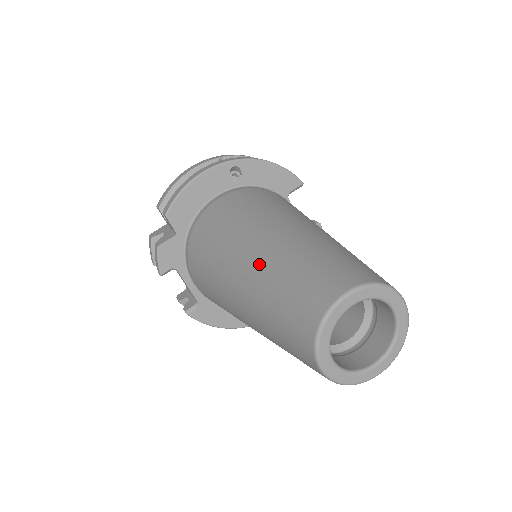
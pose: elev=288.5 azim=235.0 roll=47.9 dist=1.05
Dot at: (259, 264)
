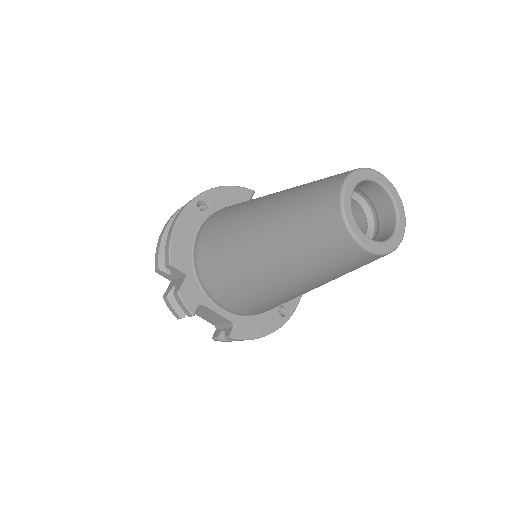
Dot at: (269, 228)
